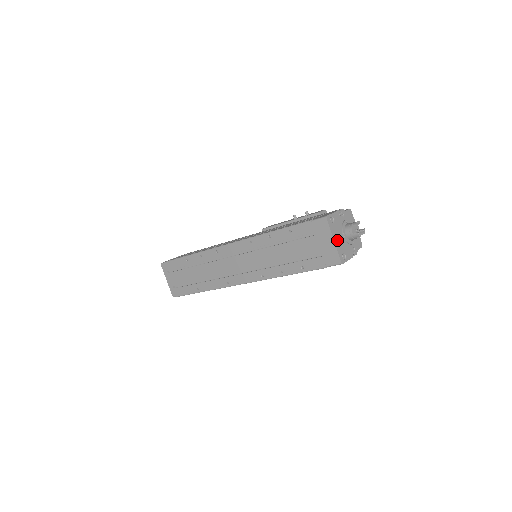
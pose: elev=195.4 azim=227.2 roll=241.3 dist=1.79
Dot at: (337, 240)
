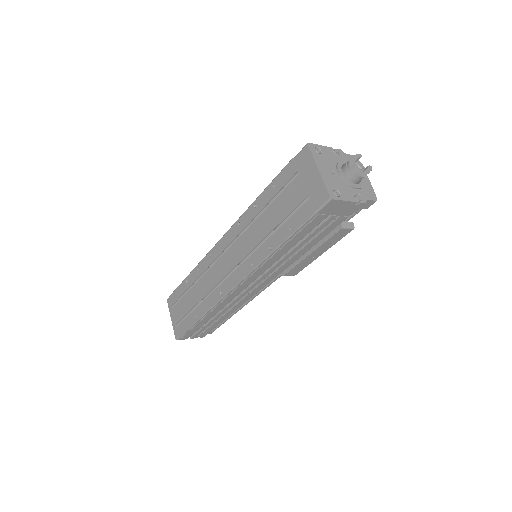
Dot at: (325, 172)
